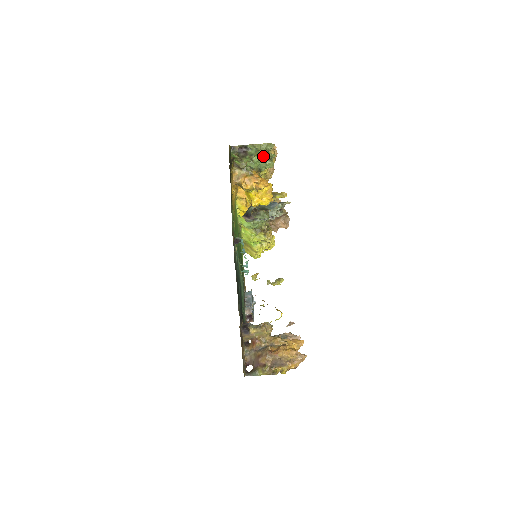
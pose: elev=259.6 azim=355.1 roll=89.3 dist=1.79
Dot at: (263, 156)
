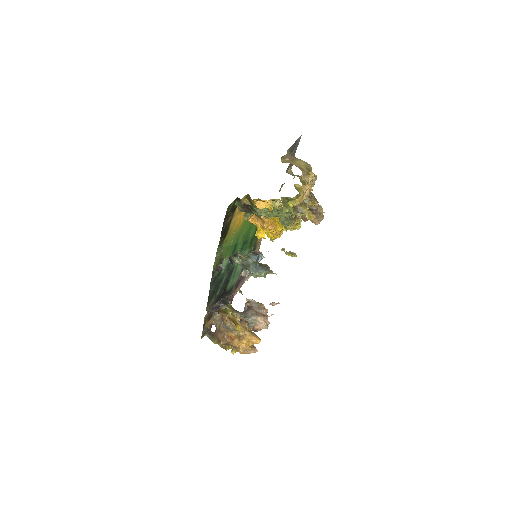
Dot at: (277, 210)
